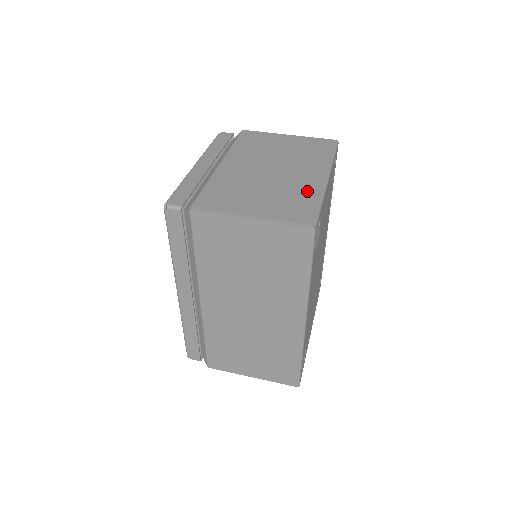
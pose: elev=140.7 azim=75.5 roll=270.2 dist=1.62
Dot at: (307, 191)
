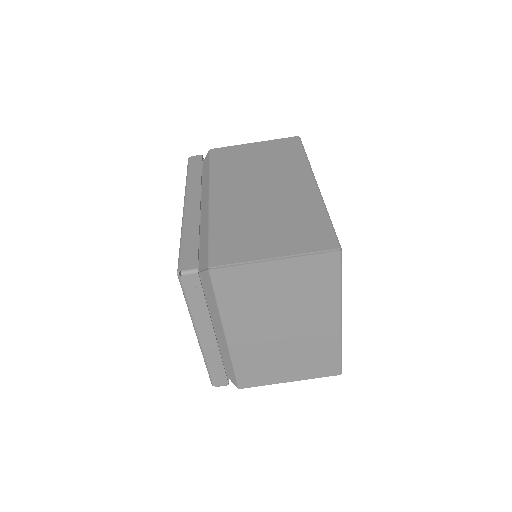
Dot at: (326, 345)
